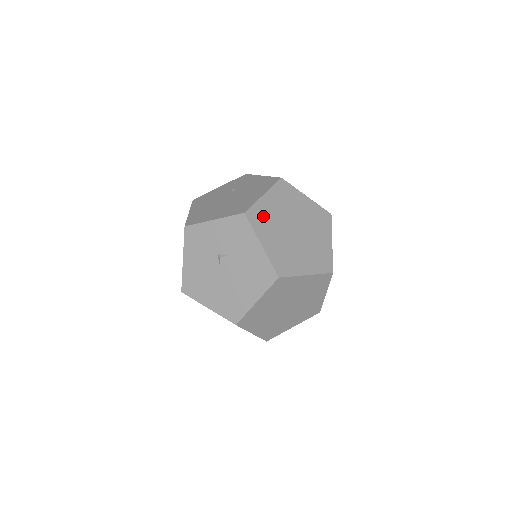
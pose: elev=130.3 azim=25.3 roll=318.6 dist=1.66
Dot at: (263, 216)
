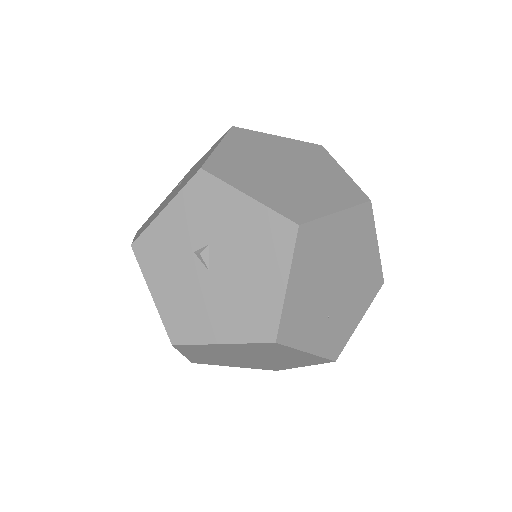
Dot at: (231, 166)
